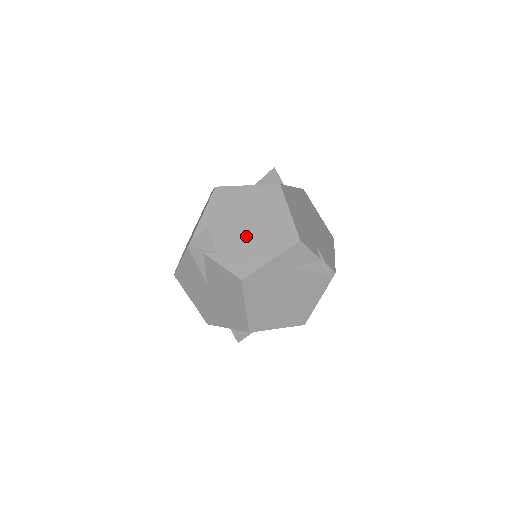
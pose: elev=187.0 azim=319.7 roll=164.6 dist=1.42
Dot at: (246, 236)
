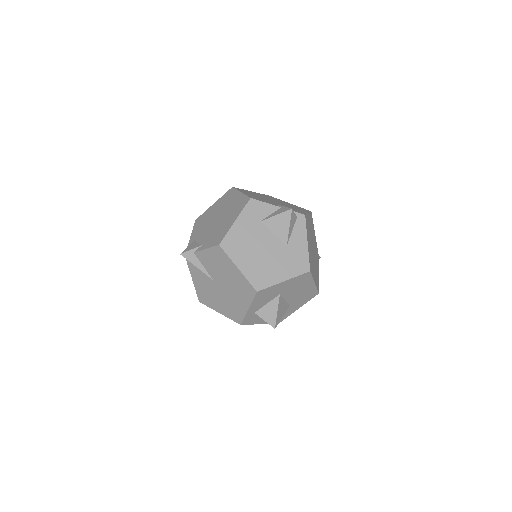
Dot at: (217, 224)
